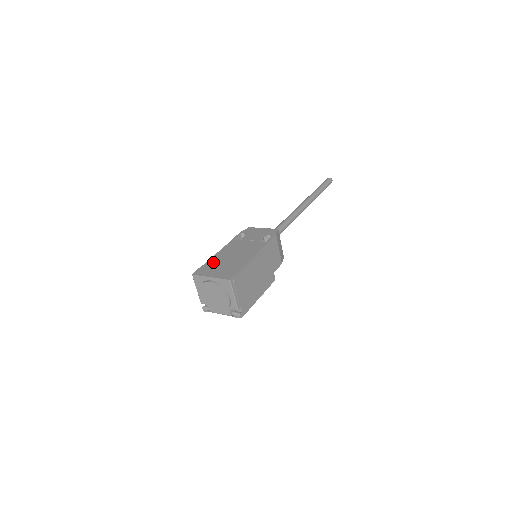
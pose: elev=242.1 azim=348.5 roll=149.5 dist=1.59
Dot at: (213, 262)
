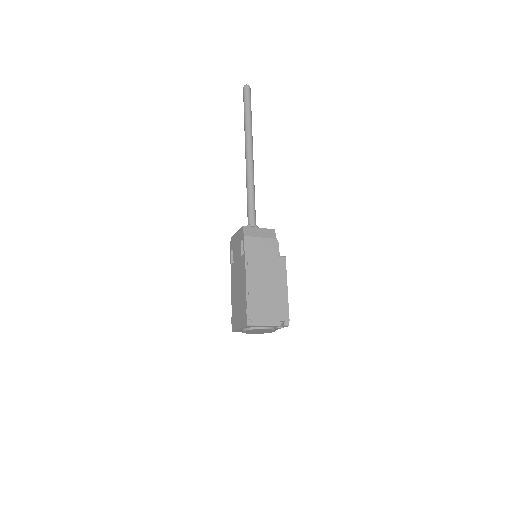
Dot at: (234, 307)
